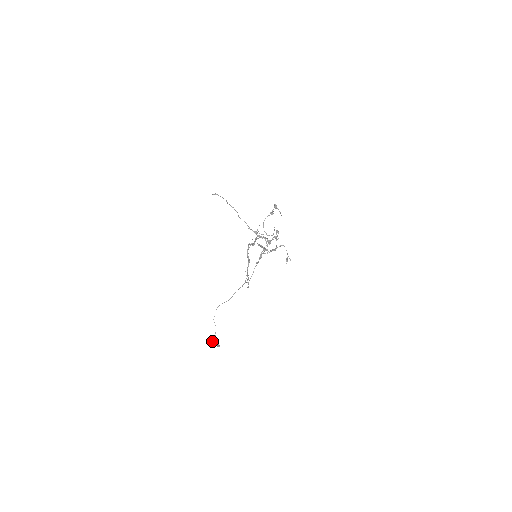
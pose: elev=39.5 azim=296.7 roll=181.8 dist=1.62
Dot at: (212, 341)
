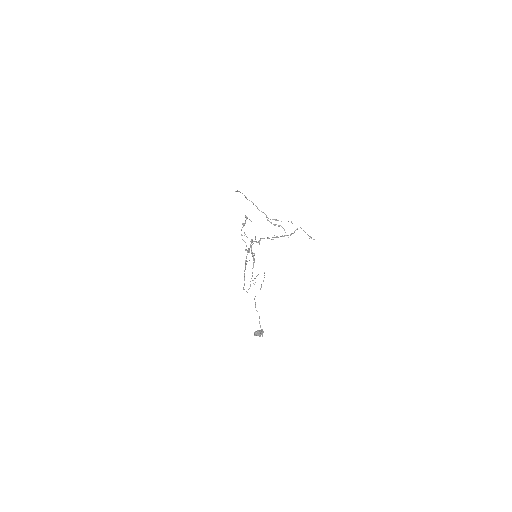
Dot at: (258, 330)
